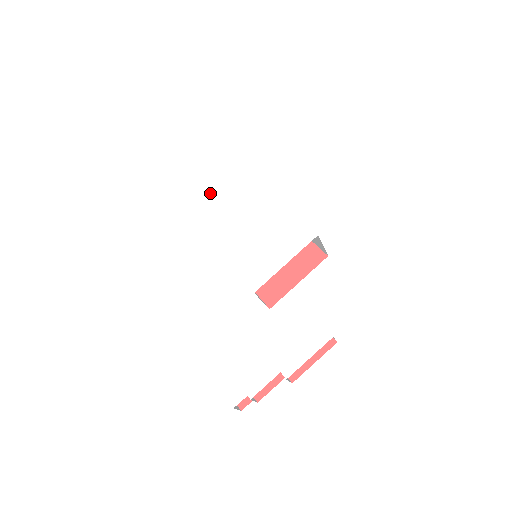
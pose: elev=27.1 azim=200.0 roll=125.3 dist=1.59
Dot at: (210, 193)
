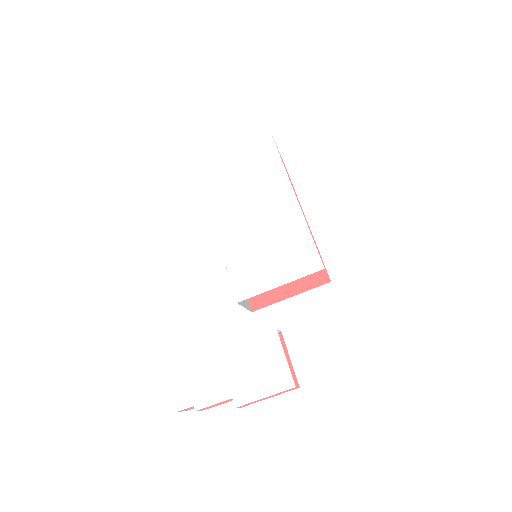
Dot at: (233, 165)
